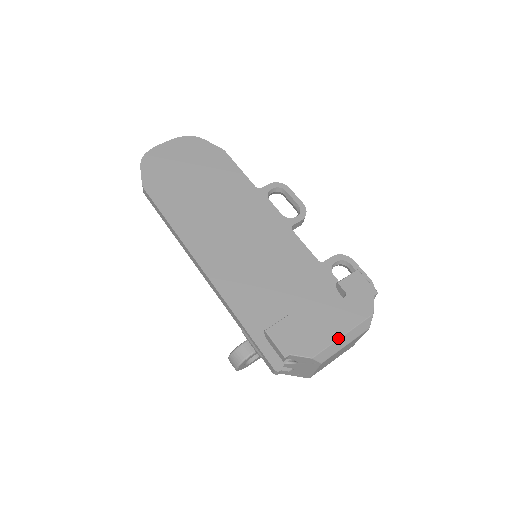
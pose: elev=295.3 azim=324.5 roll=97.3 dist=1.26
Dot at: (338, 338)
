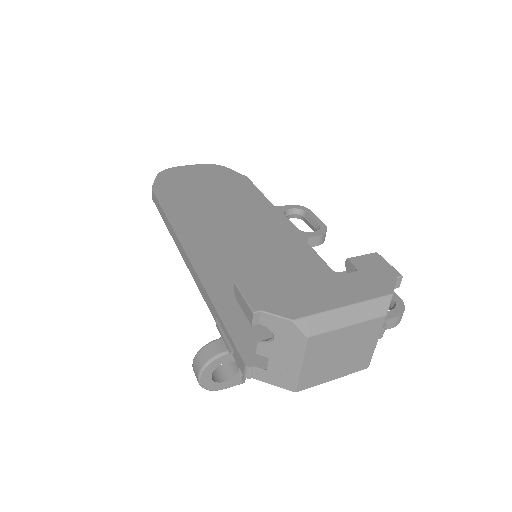
Dot at: (336, 307)
